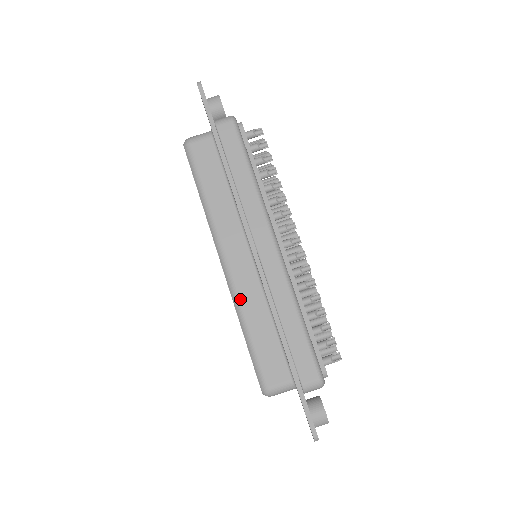
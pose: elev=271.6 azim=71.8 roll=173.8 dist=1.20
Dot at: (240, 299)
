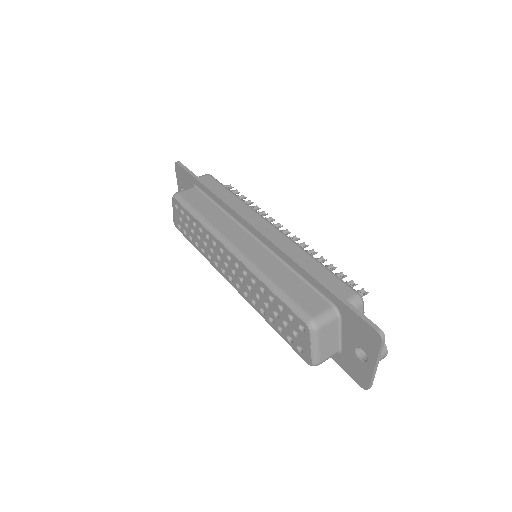
Dot at: (256, 264)
